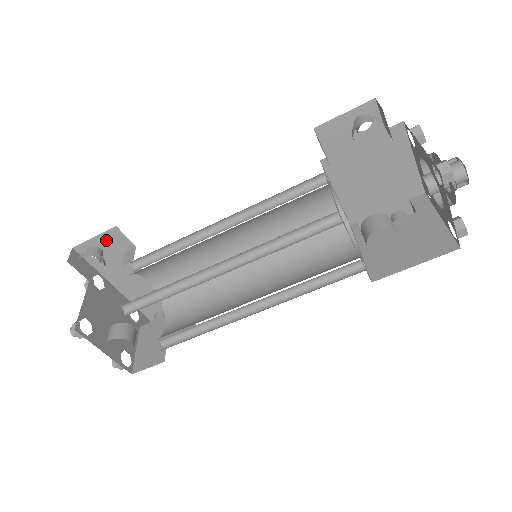
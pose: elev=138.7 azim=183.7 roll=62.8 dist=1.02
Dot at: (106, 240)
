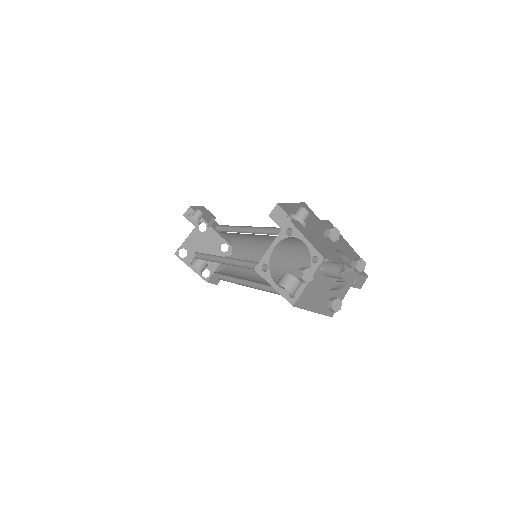
Dot at: (202, 209)
